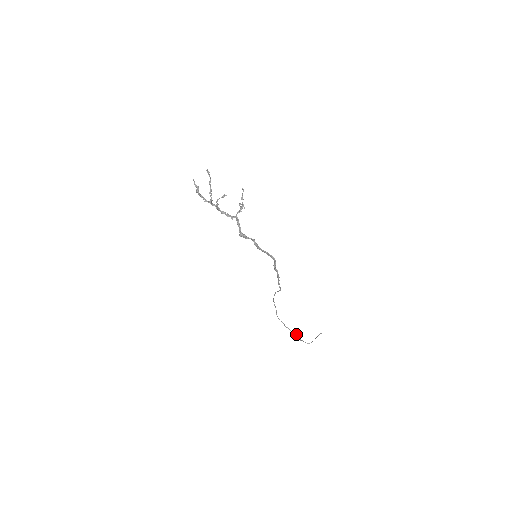
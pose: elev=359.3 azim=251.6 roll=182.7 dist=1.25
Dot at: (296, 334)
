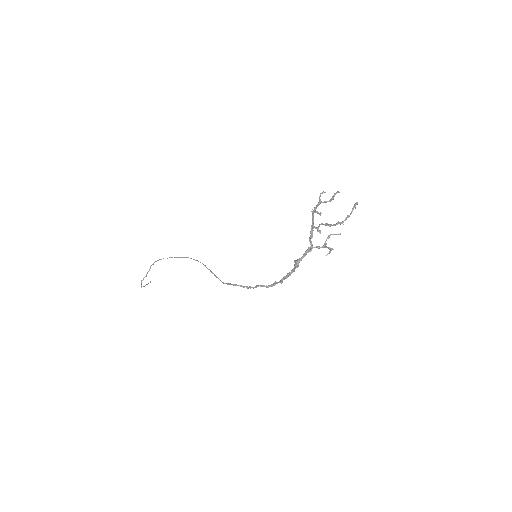
Dot at: occluded
